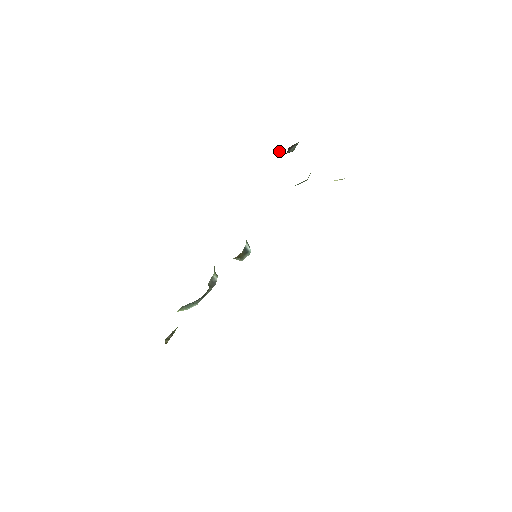
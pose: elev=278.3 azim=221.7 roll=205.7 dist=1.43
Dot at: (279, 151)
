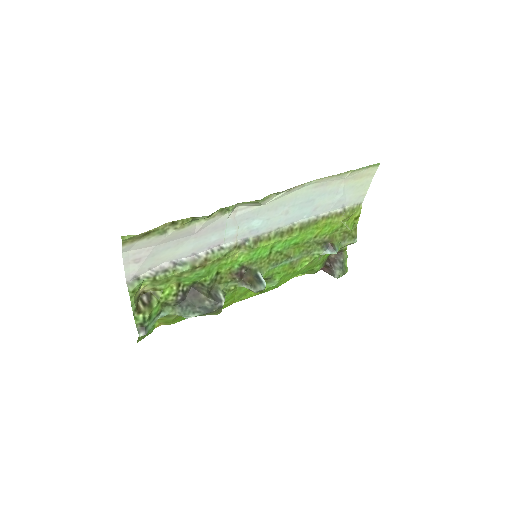
Dot at: (326, 270)
